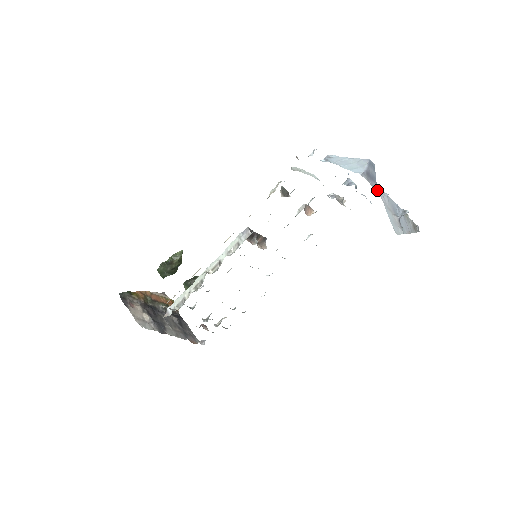
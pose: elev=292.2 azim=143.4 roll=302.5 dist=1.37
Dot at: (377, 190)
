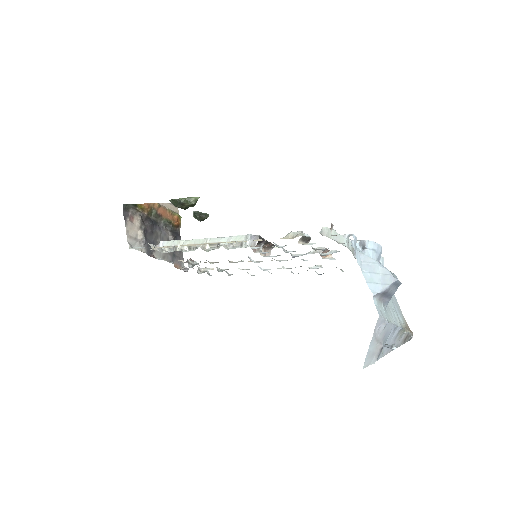
Dot at: (387, 304)
